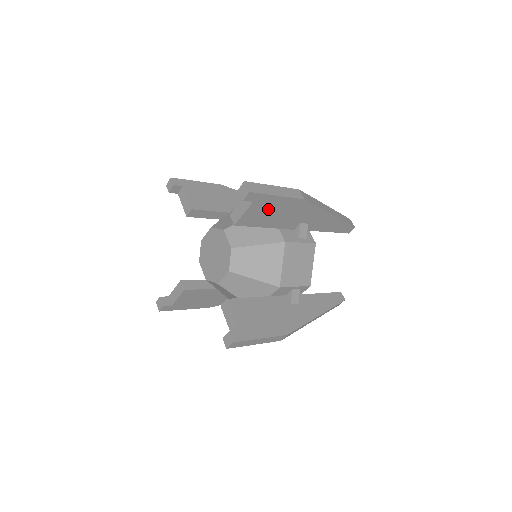
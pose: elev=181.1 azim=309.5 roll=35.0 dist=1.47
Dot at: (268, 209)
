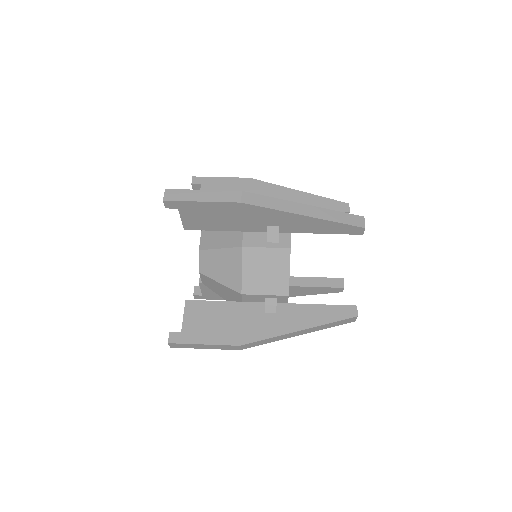
Dot at: occluded
